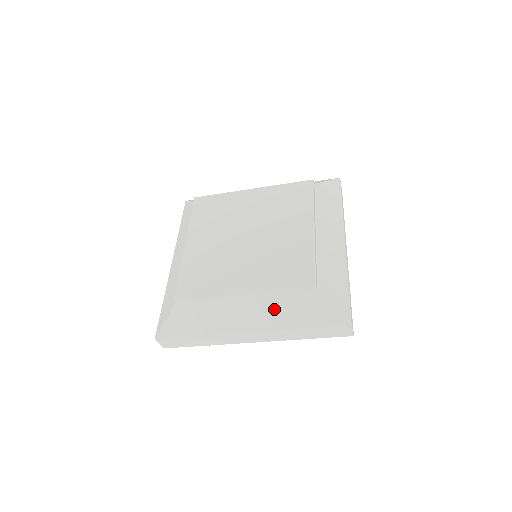
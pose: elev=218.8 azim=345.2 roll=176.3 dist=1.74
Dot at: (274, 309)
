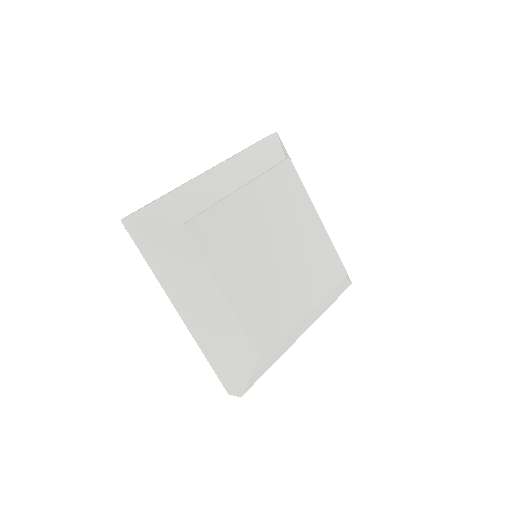
Dot at: (320, 306)
